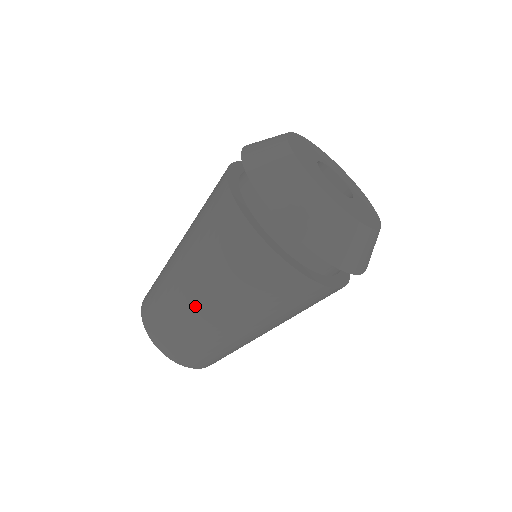
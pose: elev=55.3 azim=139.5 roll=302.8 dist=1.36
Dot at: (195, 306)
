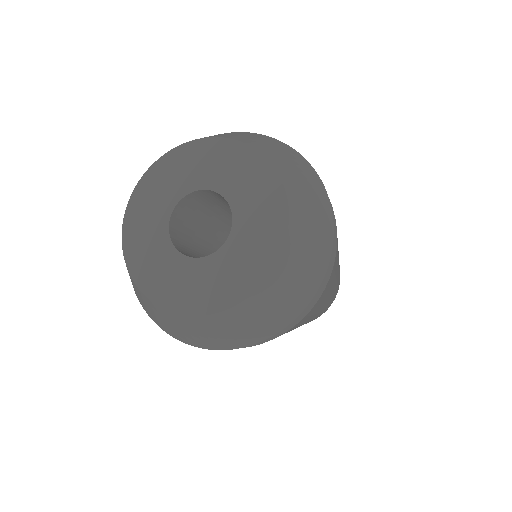
Dot at: occluded
